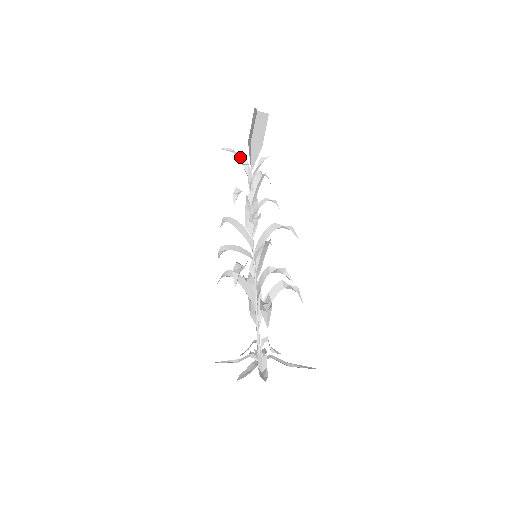
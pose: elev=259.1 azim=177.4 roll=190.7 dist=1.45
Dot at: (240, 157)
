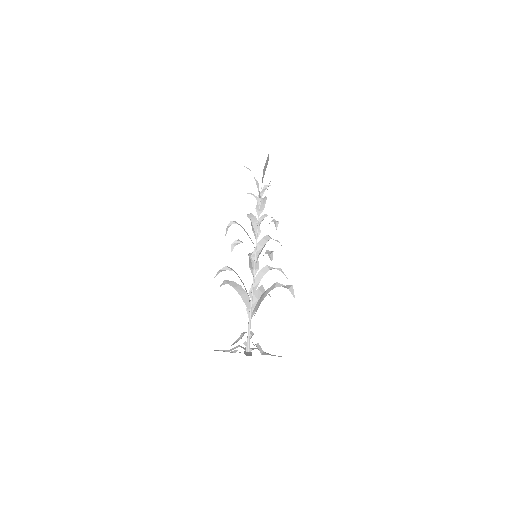
Dot at: (254, 178)
